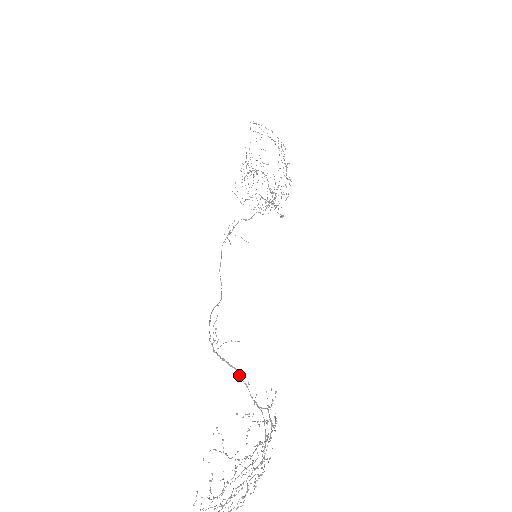
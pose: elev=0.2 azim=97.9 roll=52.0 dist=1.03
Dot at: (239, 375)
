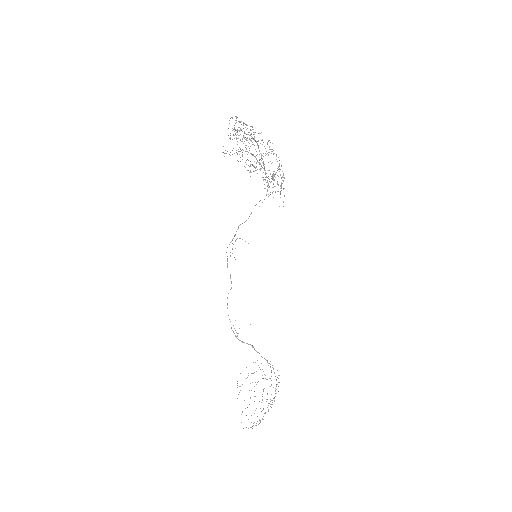
Dot at: (254, 349)
